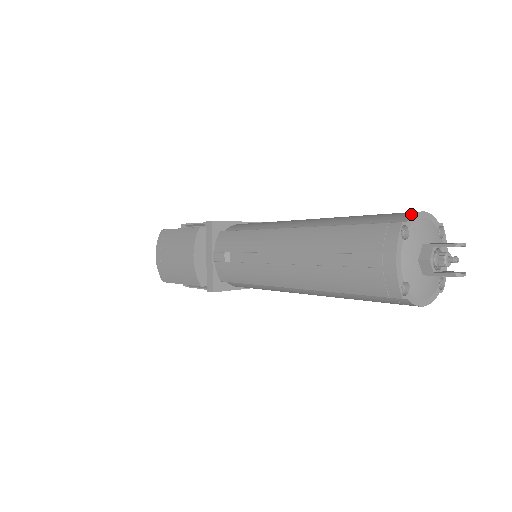
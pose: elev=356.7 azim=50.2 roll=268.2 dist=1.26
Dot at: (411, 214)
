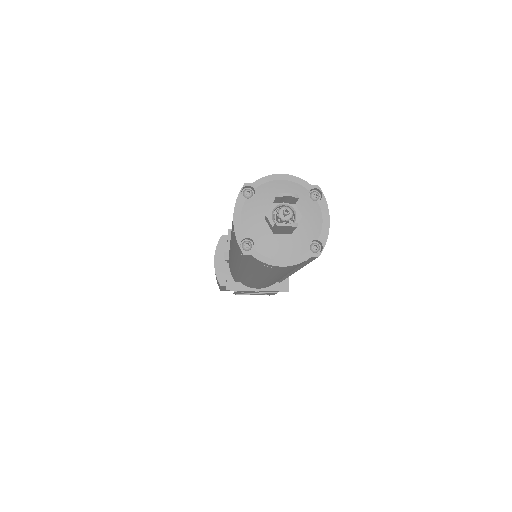
Dot at: (264, 177)
